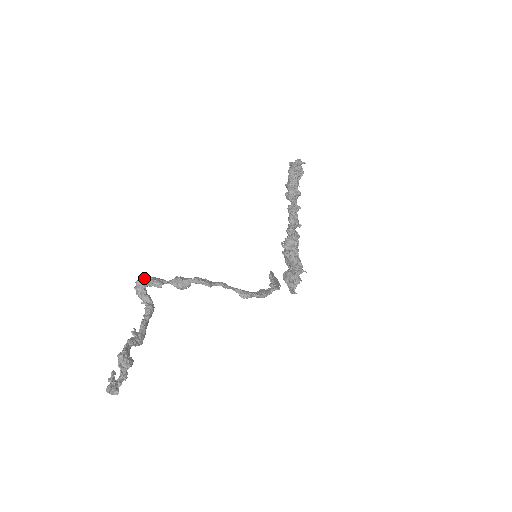
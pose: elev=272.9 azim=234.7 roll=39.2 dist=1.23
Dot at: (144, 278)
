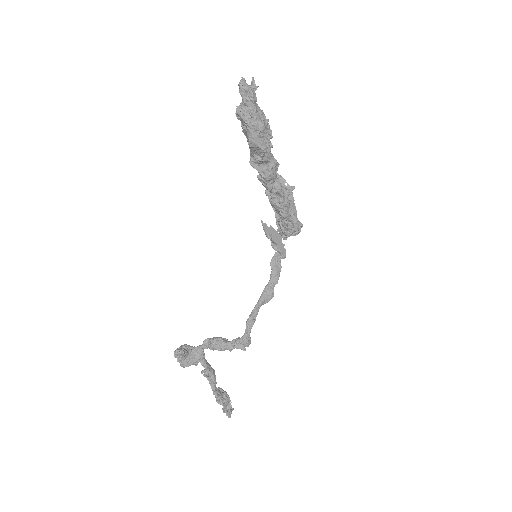
Dot at: (187, 363)
